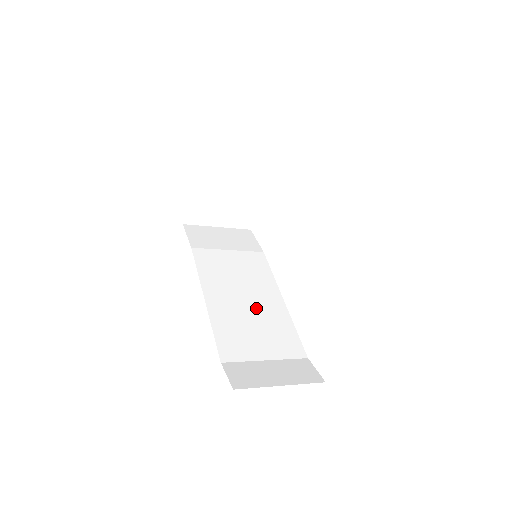
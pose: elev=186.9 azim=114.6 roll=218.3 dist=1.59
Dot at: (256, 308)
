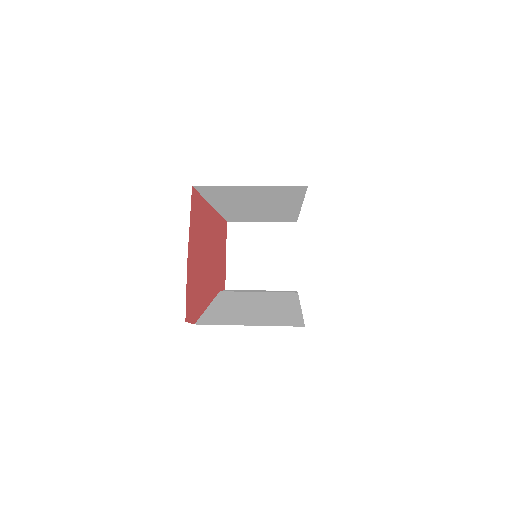
Dot at: (263, 309)
